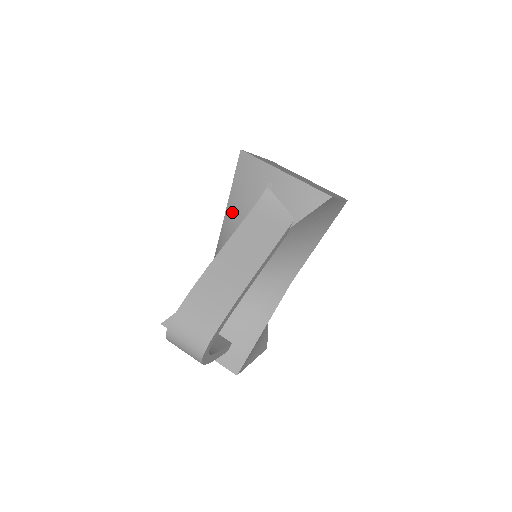
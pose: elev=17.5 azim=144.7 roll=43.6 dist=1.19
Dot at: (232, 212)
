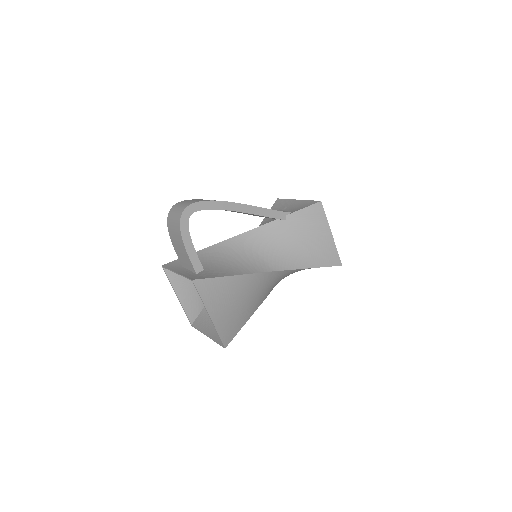
Dot at: occluded
